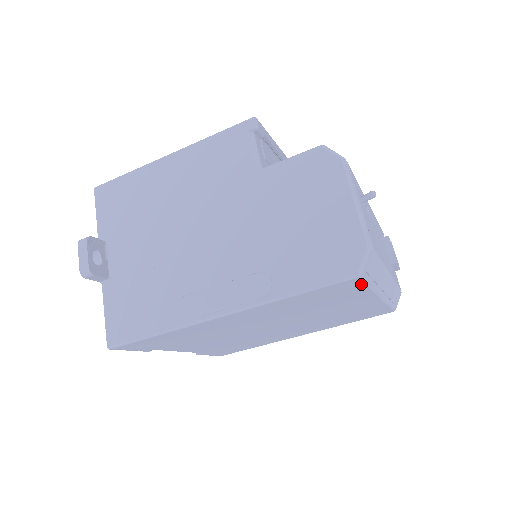
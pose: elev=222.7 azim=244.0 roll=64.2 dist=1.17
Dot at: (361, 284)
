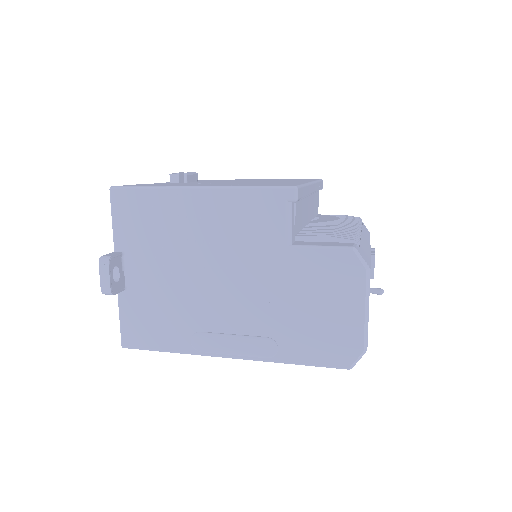
Dot at: occluded
